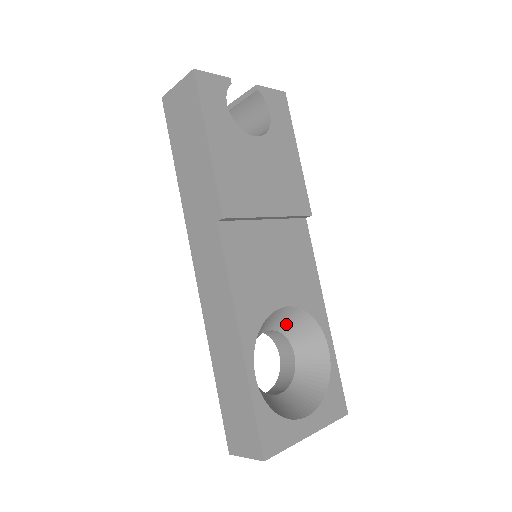
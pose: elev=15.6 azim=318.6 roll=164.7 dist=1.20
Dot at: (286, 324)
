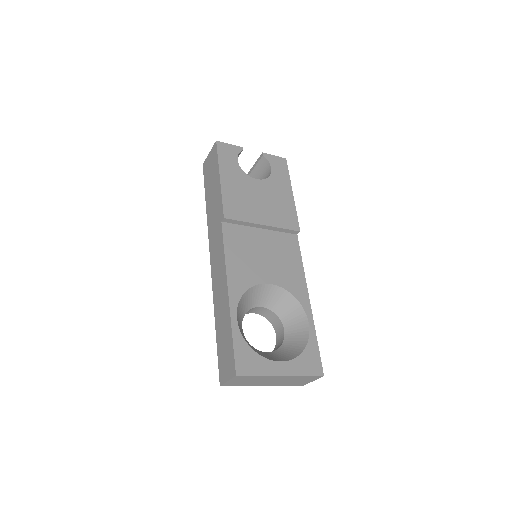
Dot at: (276, 303)
